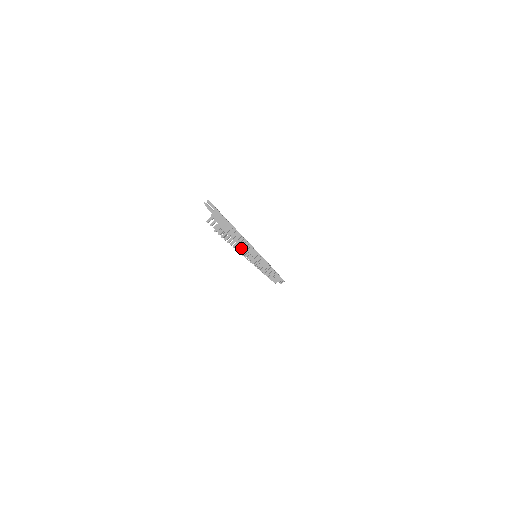
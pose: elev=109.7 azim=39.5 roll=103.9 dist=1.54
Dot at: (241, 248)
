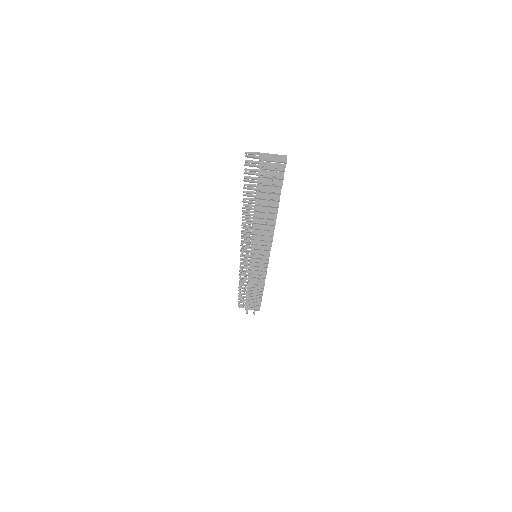
Dot at: (267, 220)
